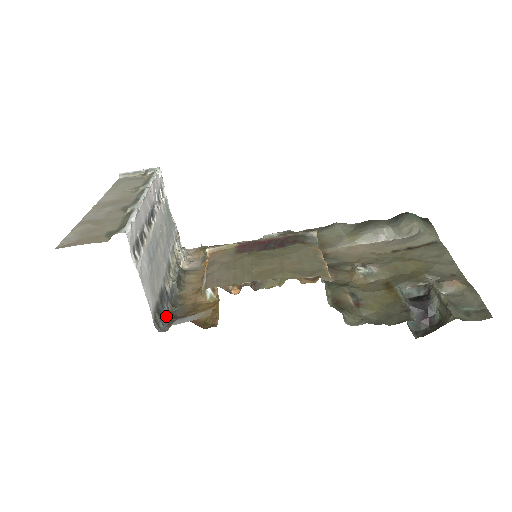
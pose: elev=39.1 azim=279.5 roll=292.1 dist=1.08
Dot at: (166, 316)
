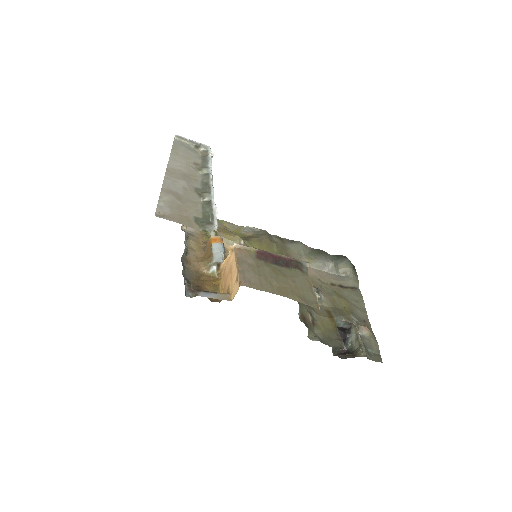
Dot at: (185, 280)
